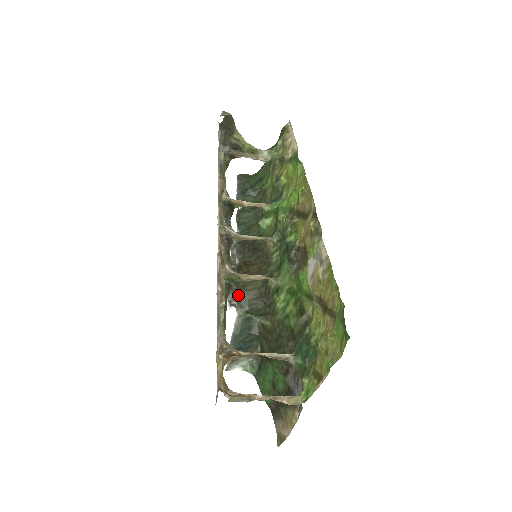
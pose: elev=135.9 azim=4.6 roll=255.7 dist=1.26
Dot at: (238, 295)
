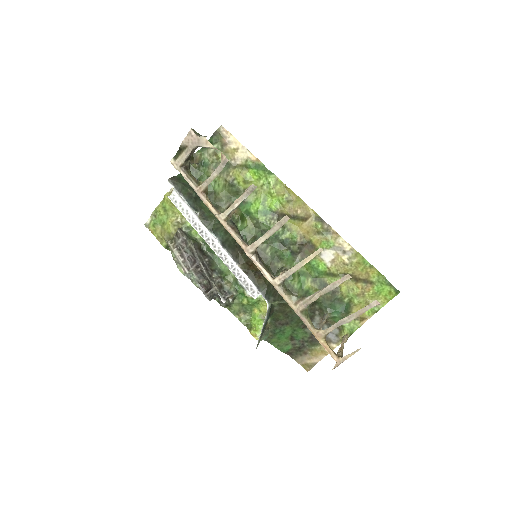
Dot at: (262, 291)
